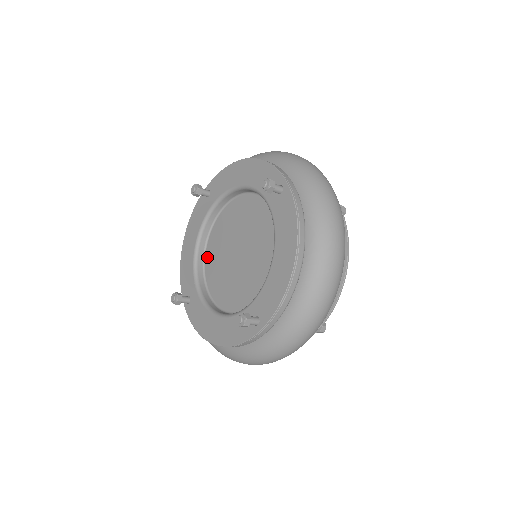
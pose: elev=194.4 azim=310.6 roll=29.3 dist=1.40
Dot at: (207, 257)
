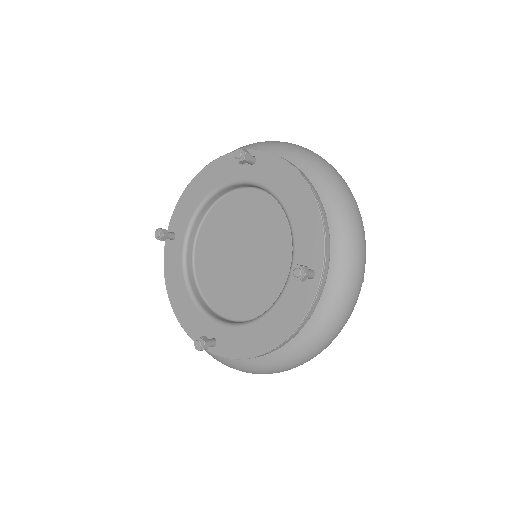
Dot at: (213, 212)
